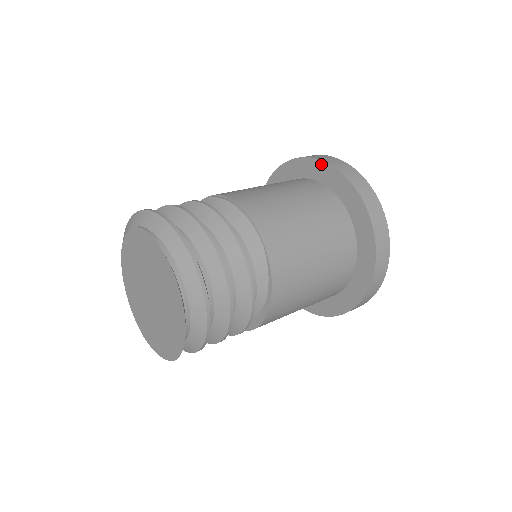
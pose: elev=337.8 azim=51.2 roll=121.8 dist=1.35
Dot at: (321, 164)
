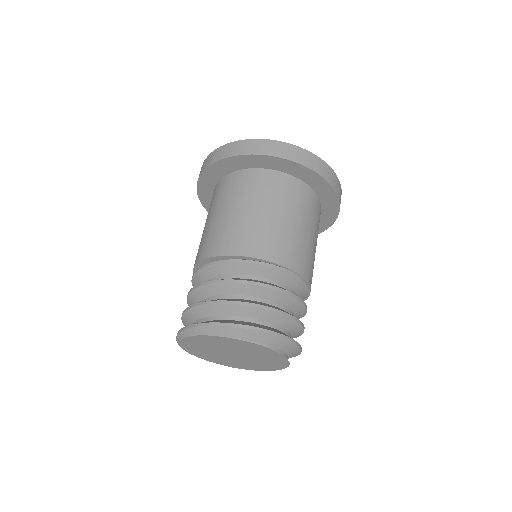
Dot at: (322, 181)
